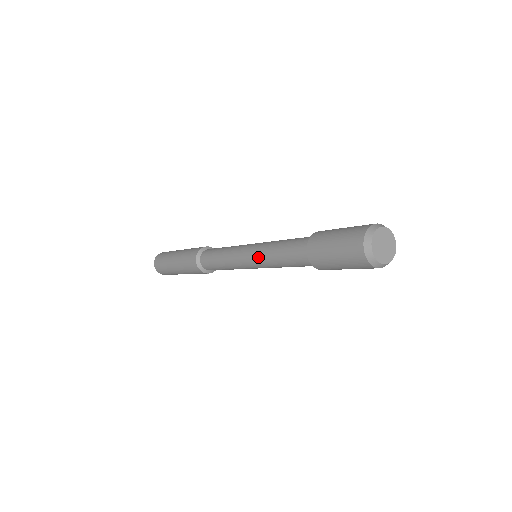
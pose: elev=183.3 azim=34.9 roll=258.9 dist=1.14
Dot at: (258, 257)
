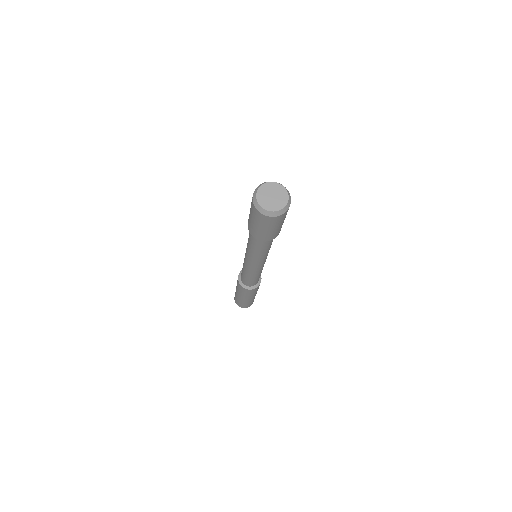
Dot at: occluded
